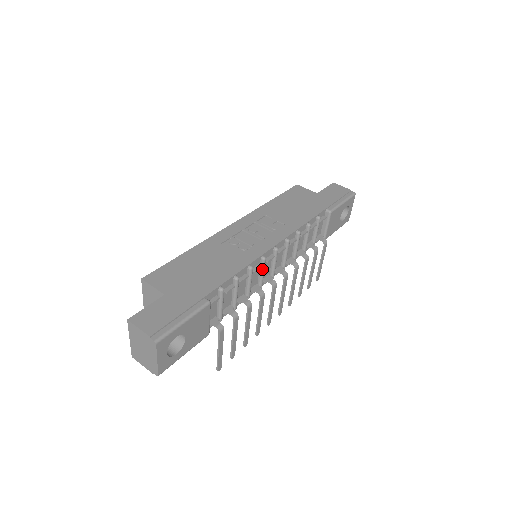
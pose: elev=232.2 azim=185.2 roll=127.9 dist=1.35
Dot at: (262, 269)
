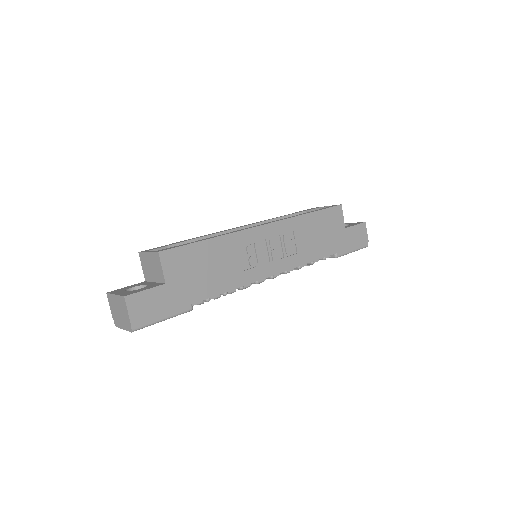
Dot at: occluded
